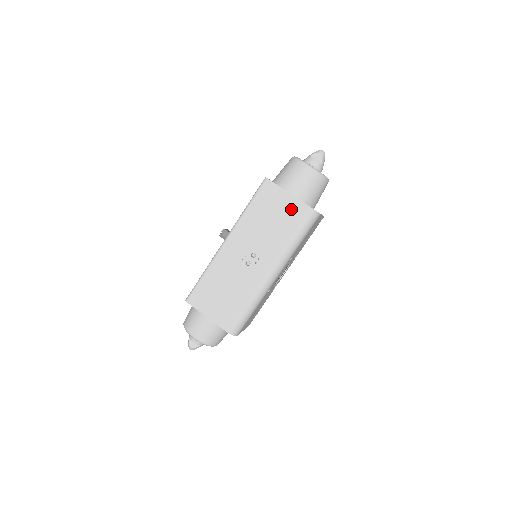
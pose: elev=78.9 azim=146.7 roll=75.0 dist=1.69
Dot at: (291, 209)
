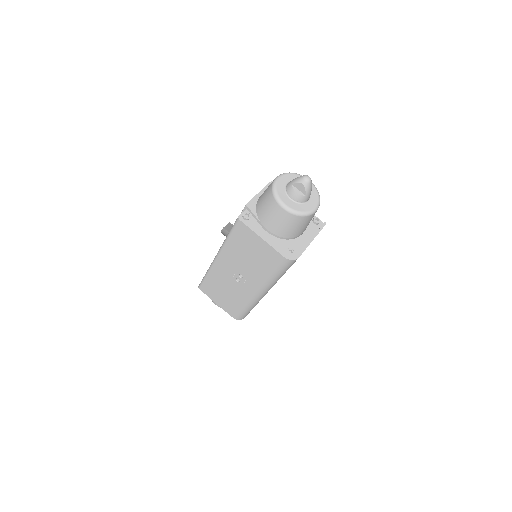
Dot at: (266, 252)
